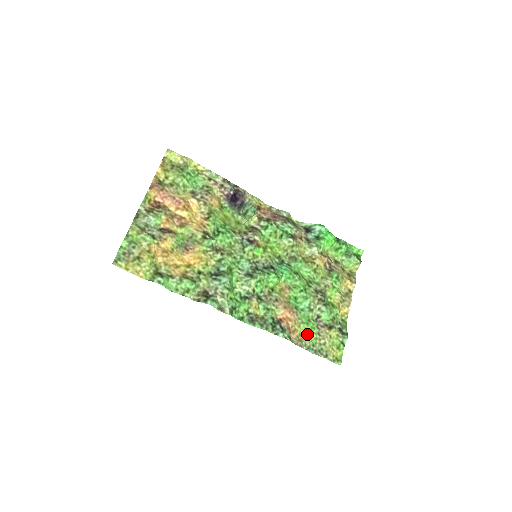
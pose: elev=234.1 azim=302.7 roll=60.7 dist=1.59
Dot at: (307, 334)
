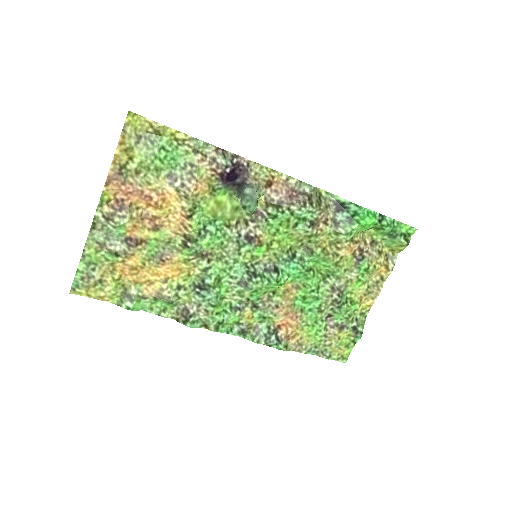
Dot at: (310, 337)
